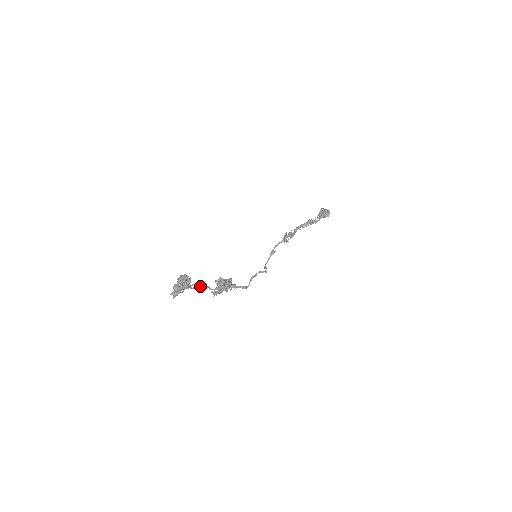
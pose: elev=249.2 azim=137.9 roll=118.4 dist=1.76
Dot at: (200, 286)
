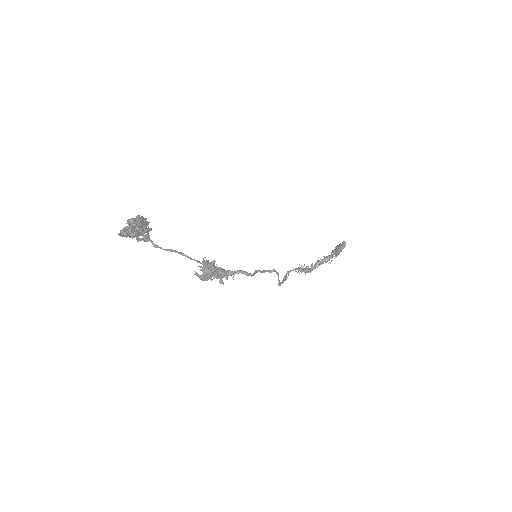
Dot at: (170, 249)
